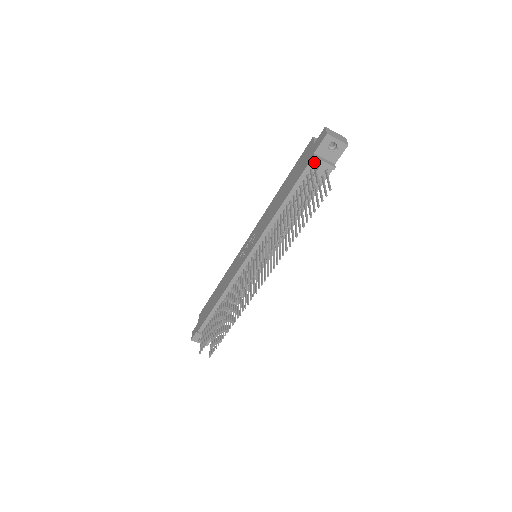
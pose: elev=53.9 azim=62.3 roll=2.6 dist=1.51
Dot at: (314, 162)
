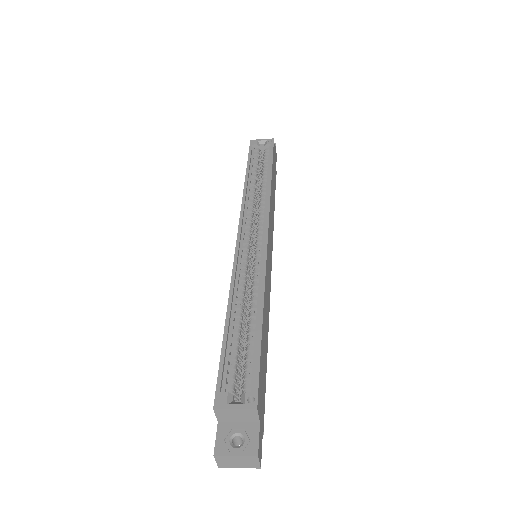
Dot at: occluded
